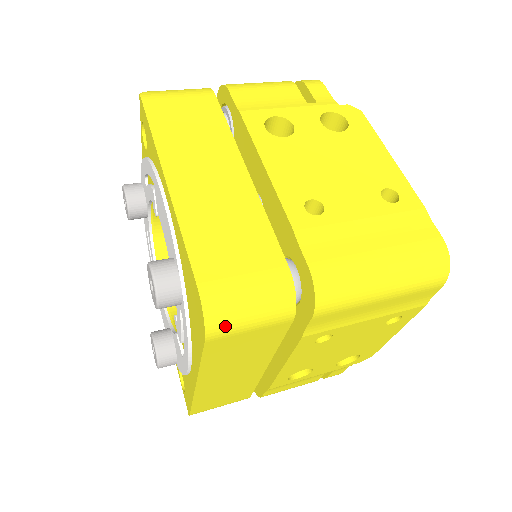
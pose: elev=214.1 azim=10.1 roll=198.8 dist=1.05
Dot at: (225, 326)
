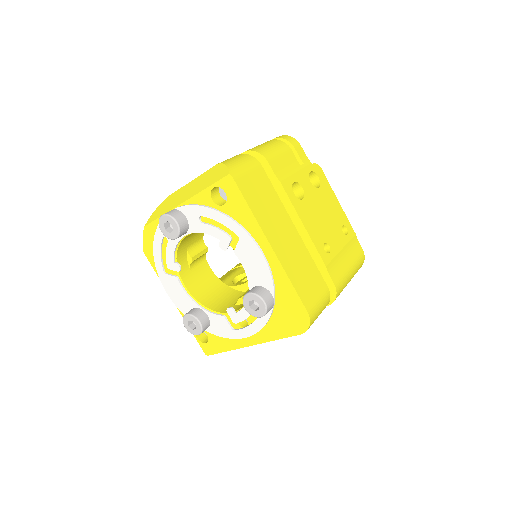
Dot at: occluded
